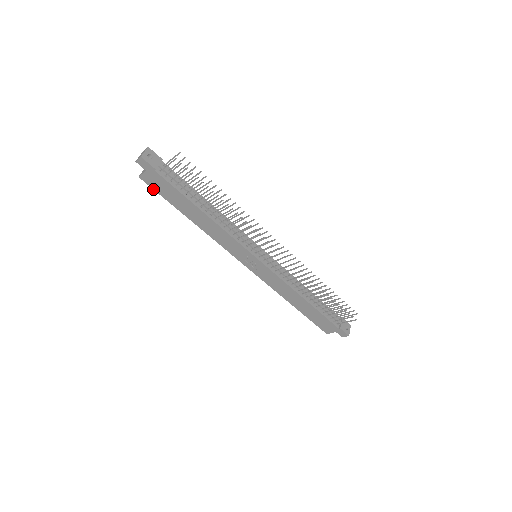
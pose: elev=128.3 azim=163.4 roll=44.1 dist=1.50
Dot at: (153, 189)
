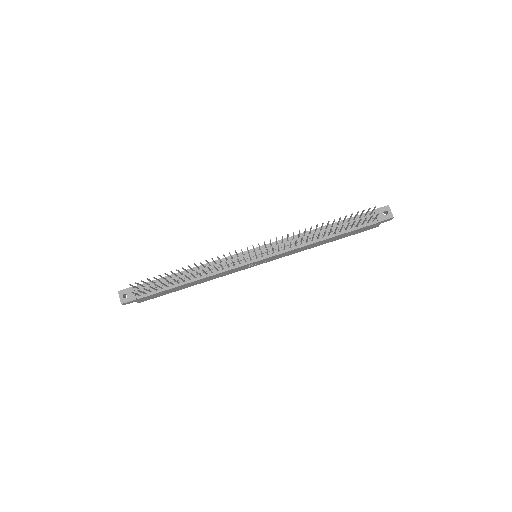
Dot at: (153, 298)
